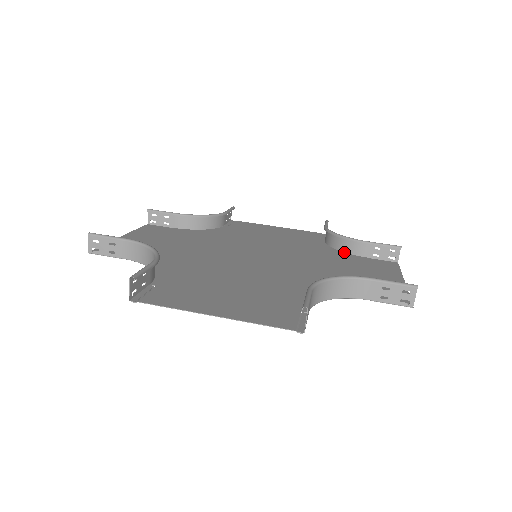
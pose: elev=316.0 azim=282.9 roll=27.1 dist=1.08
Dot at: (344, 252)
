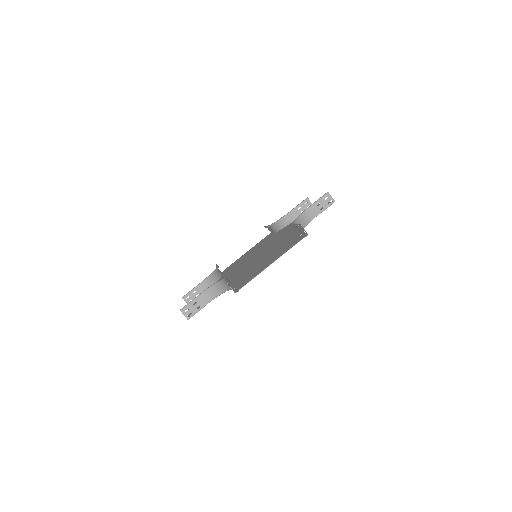
Dot at: occluded
